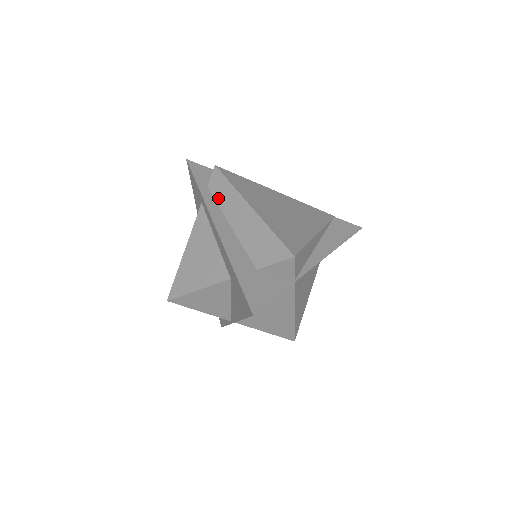
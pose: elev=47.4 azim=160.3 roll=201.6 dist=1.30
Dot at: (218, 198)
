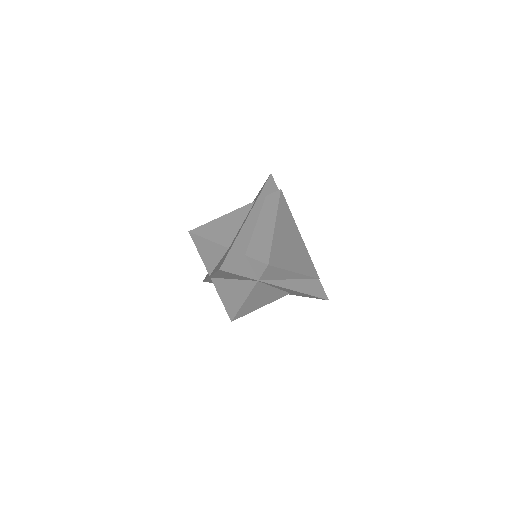
Dot at: (265, 206)
